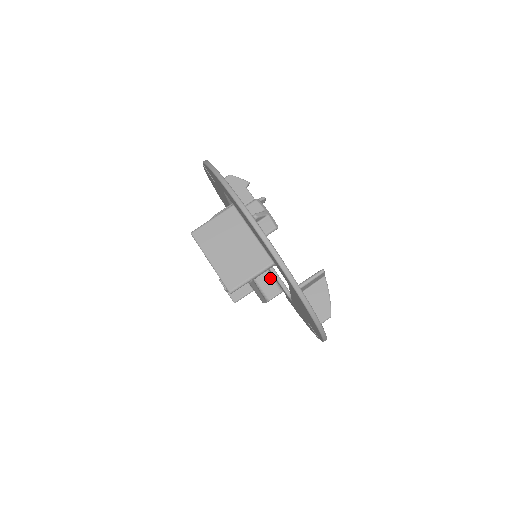
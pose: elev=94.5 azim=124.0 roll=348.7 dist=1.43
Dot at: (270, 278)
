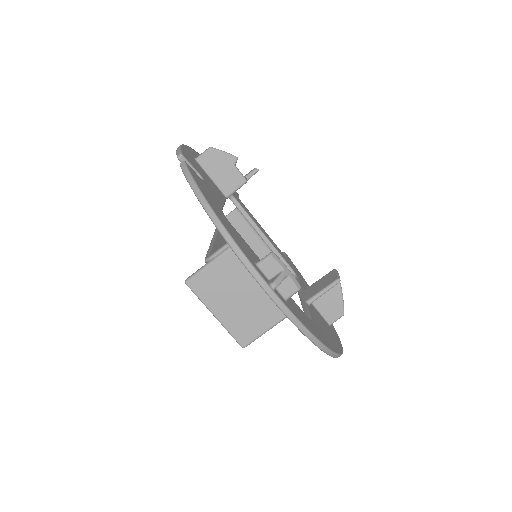
Dot at: (264, 245)
